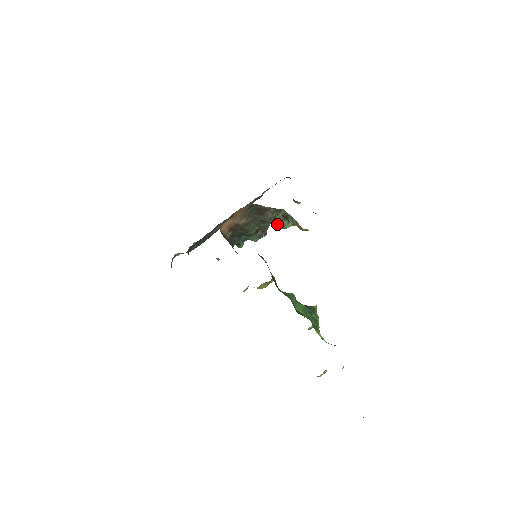
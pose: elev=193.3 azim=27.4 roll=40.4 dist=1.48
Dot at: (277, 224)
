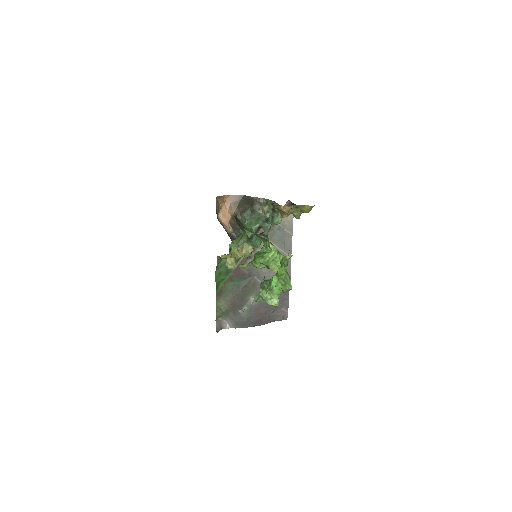
Dot at: (270, 221)
